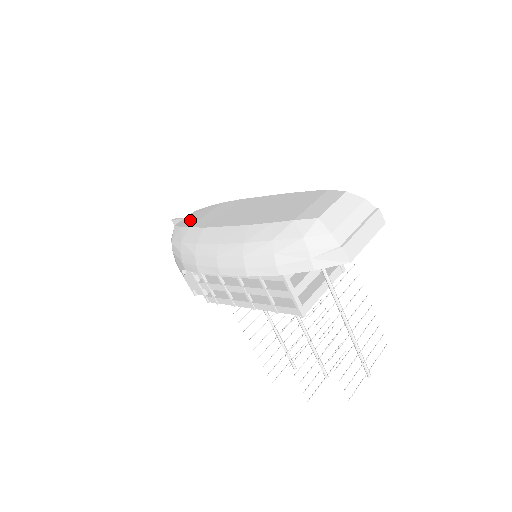
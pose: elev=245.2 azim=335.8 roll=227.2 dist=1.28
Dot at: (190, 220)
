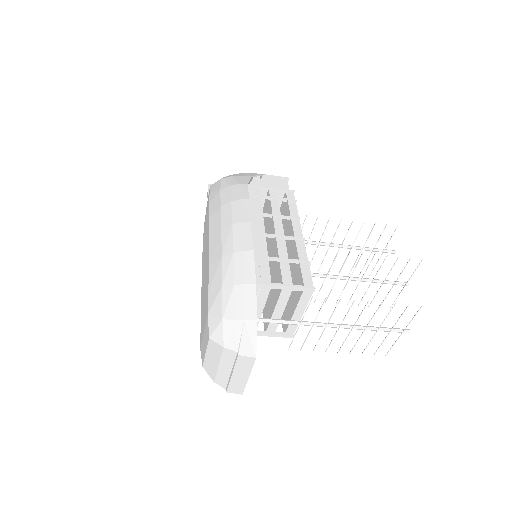
Dot at: (205, 217)
